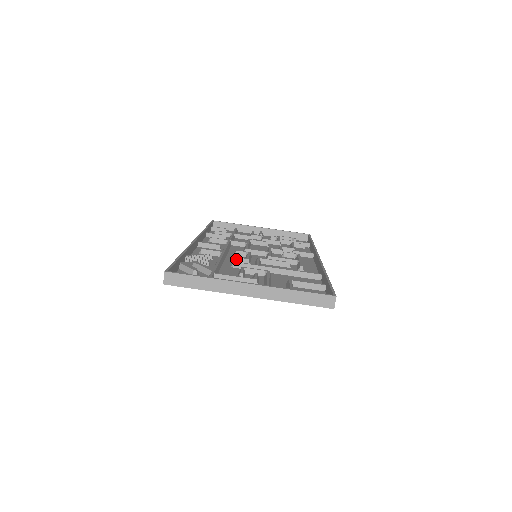
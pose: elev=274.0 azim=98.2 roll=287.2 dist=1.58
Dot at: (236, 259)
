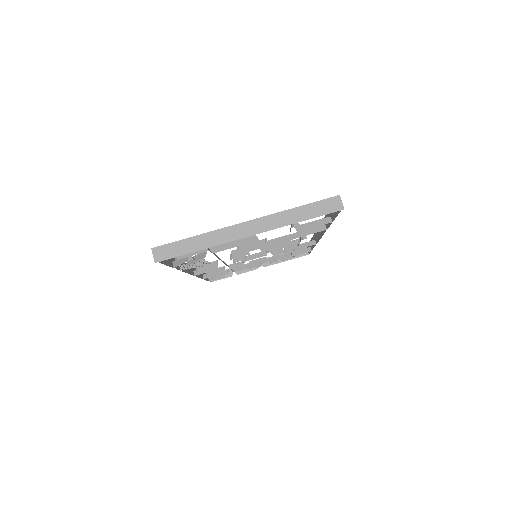
Dot at: occluded
